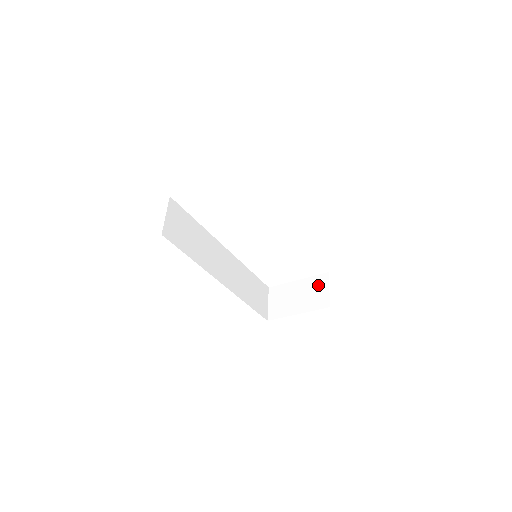
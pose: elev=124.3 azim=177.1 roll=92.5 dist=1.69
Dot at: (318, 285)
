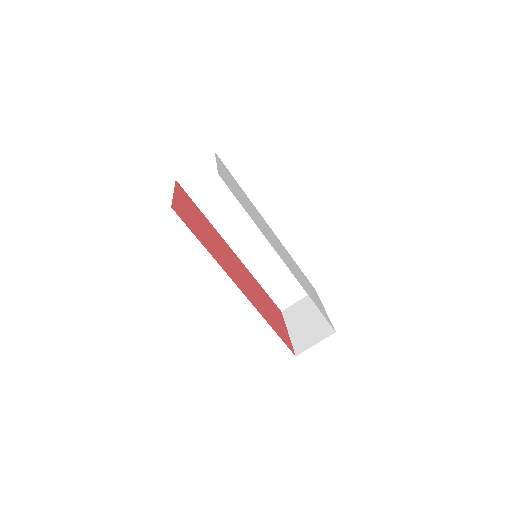
Dot at: (319, 331)
